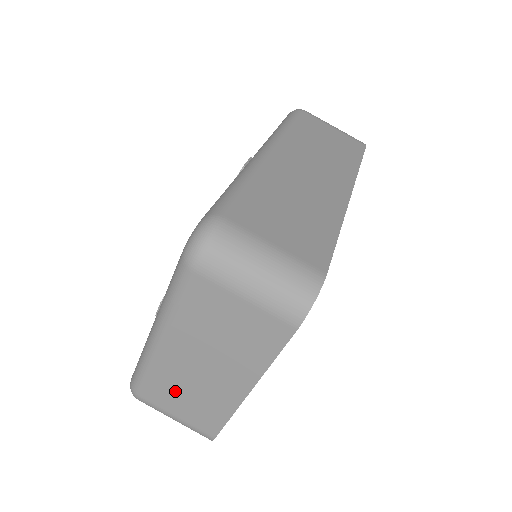
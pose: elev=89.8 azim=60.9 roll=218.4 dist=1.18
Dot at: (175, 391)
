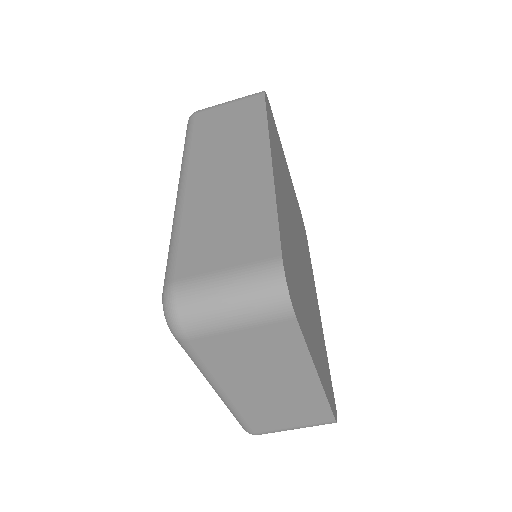
Dot at: (272, 414)
